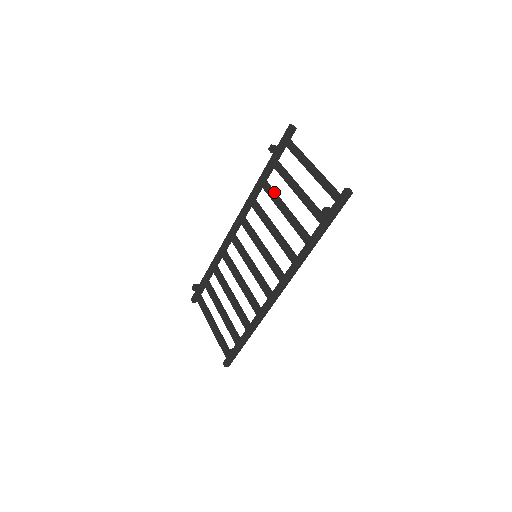
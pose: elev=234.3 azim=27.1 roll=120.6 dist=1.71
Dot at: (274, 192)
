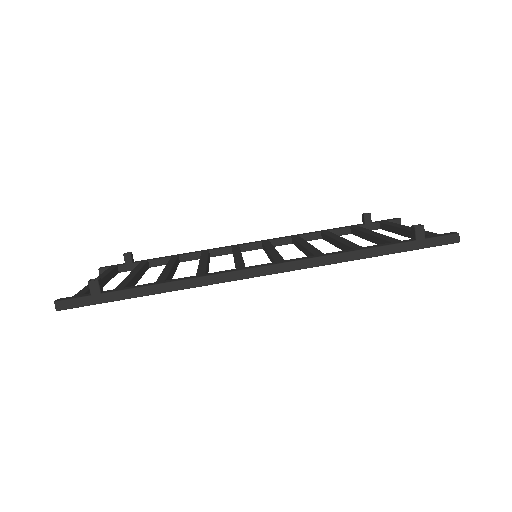
Dot at: occluded
